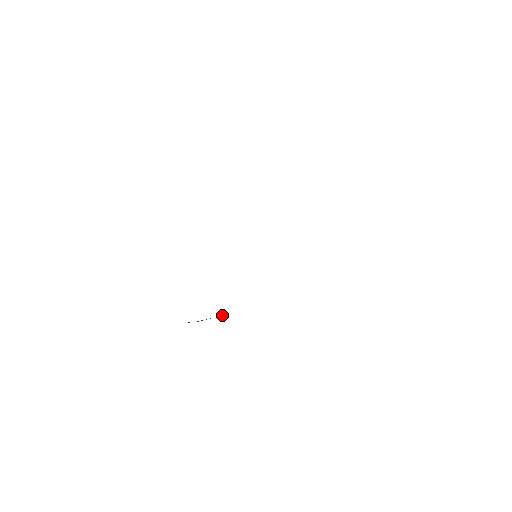
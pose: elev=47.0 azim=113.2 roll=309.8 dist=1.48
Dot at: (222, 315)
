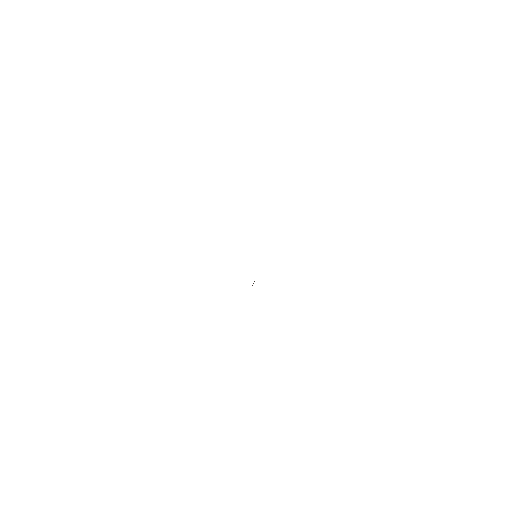
Dot at: (254, 281)
